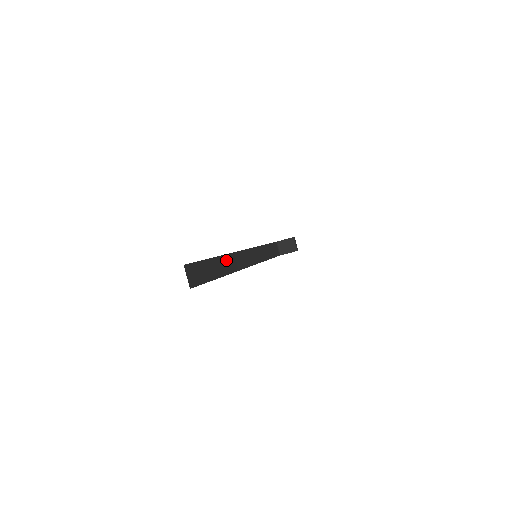
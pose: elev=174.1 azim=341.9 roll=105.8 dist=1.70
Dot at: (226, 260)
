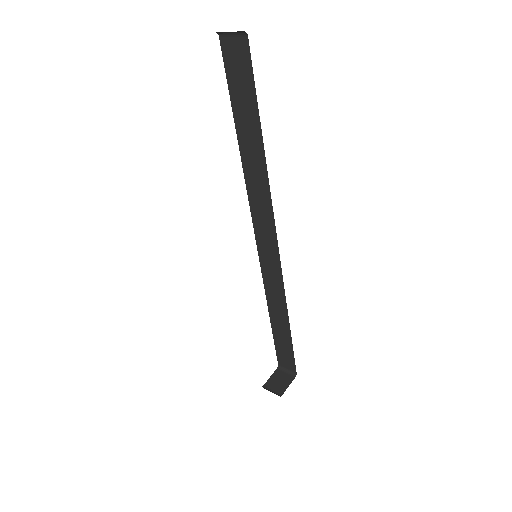
Dot at: occluded
